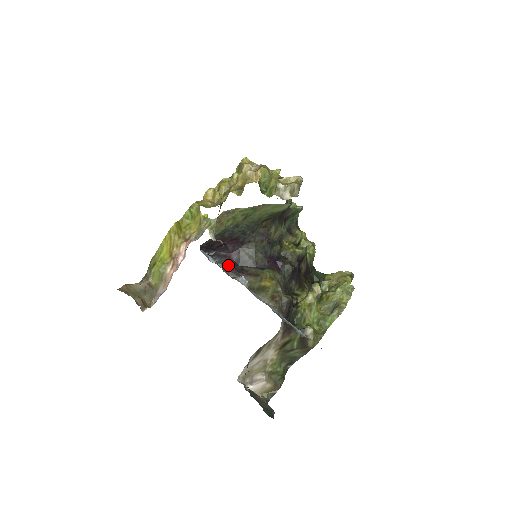
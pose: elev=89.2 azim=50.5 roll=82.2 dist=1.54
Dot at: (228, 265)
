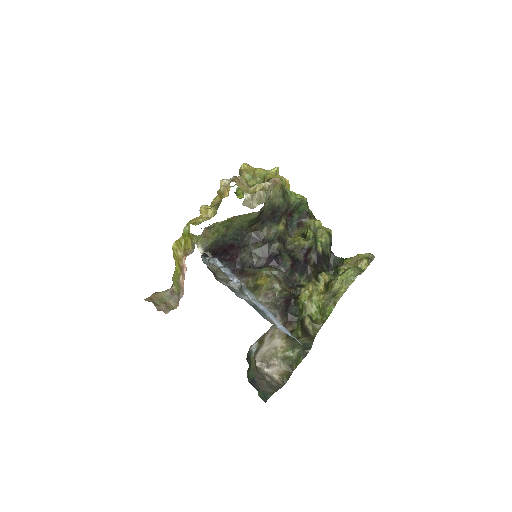
Dot at: (231, 268)
